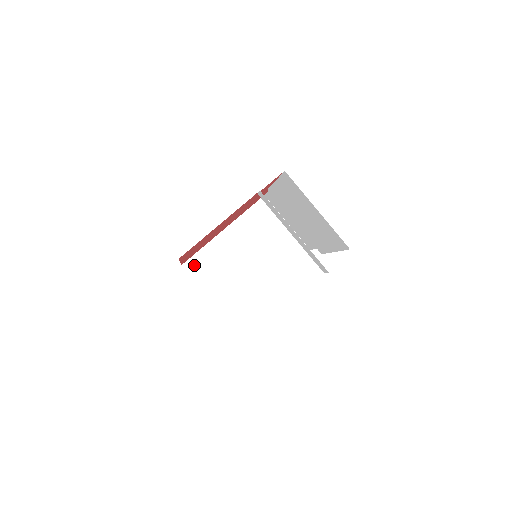
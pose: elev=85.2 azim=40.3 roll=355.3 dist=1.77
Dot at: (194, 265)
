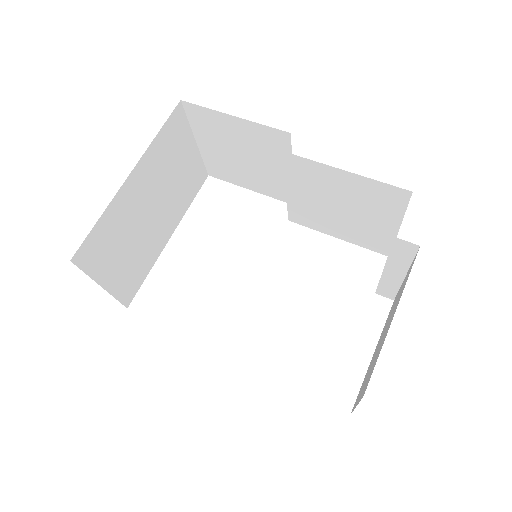
Dot at: (88, 252)
